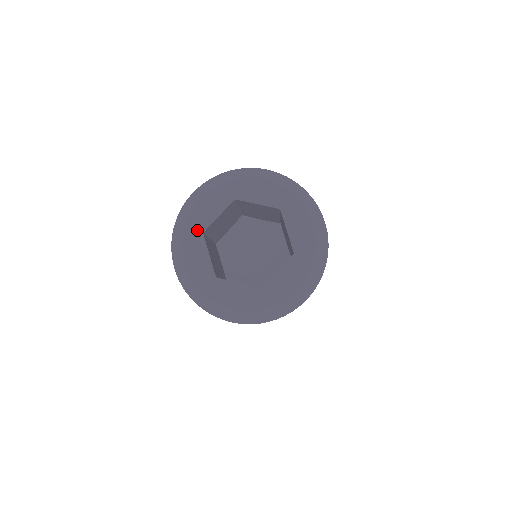
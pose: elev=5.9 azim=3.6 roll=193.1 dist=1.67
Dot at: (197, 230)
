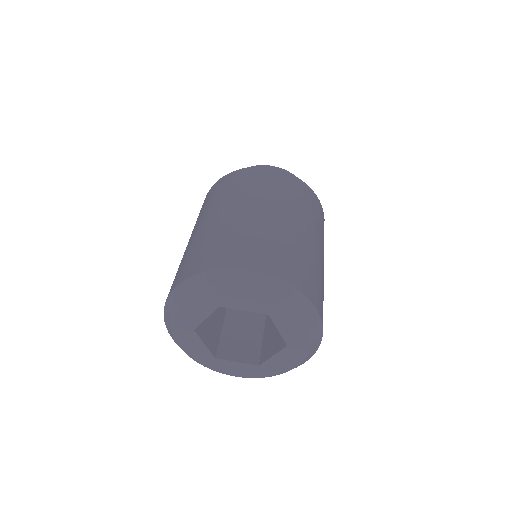
Dot at: (218, 301)
